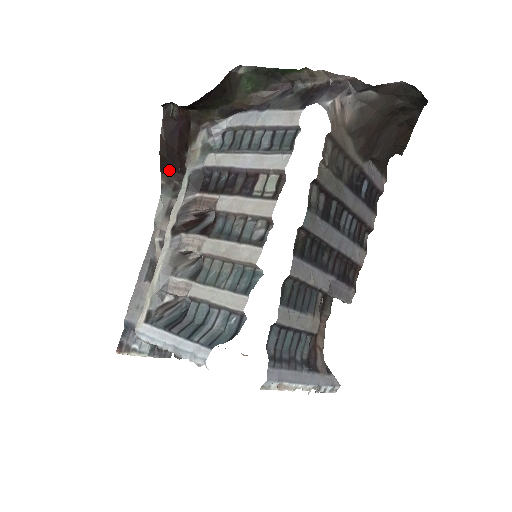
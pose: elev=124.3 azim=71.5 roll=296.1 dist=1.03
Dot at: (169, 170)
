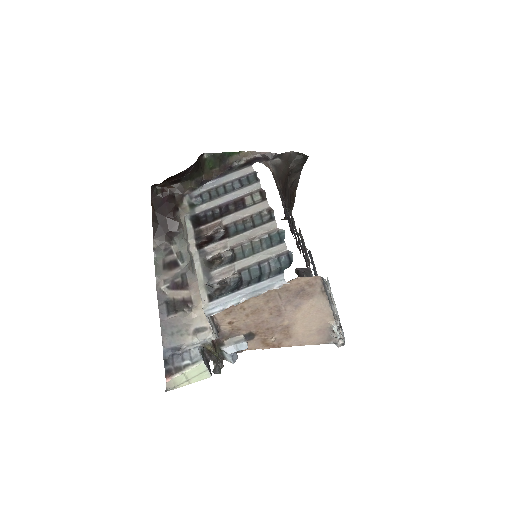
Dot at: (160, 234)
